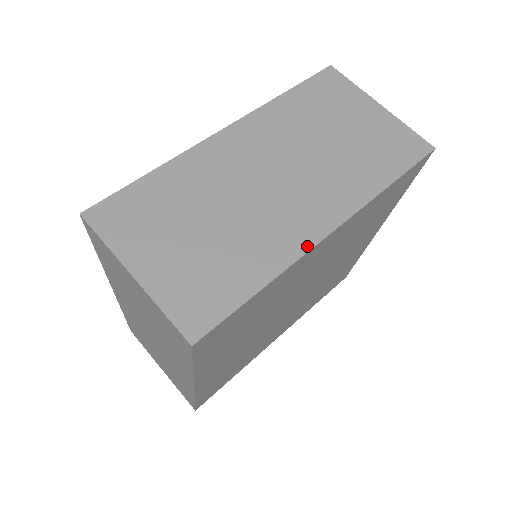
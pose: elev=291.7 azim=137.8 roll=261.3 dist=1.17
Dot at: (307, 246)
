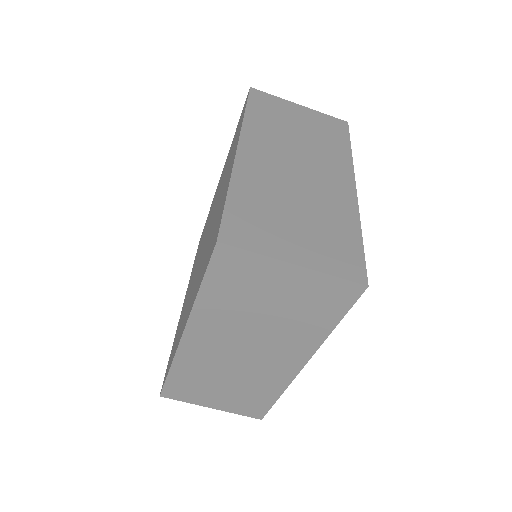
Dot at: (292, 377)
